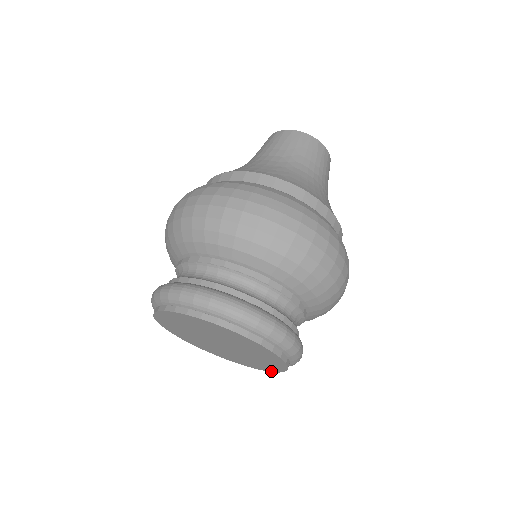
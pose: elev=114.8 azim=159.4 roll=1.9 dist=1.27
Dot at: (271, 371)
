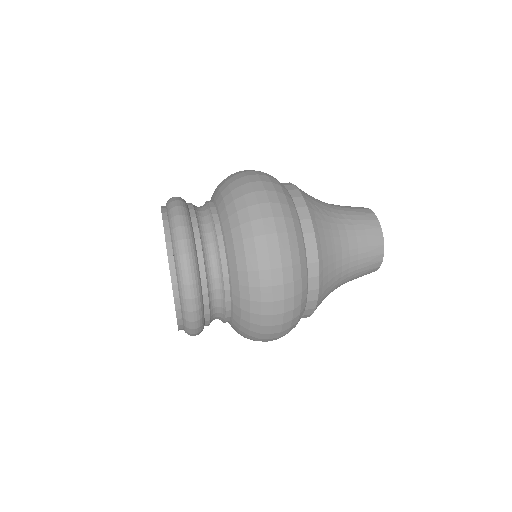
Dot at: occluded
